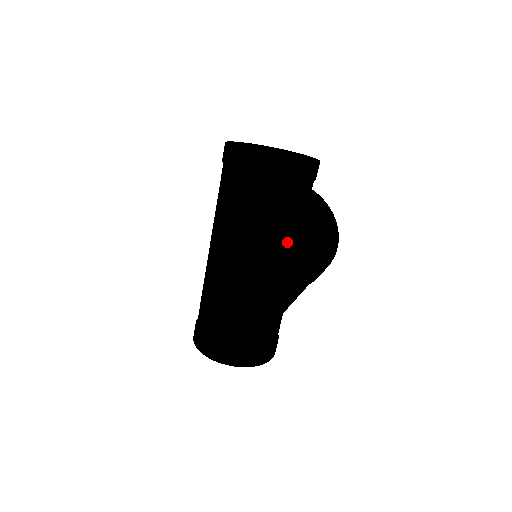
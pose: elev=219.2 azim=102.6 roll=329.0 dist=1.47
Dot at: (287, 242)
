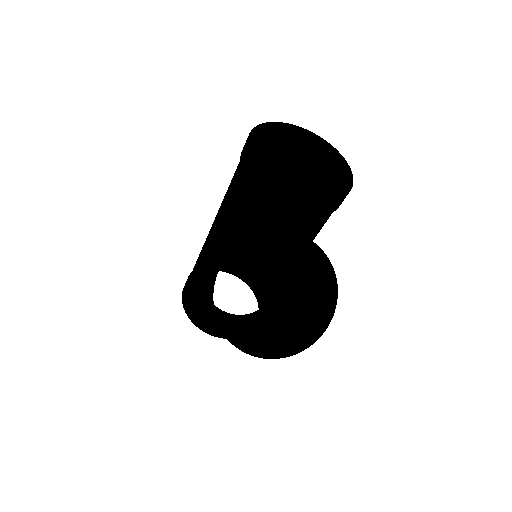
Dot at: occluded
